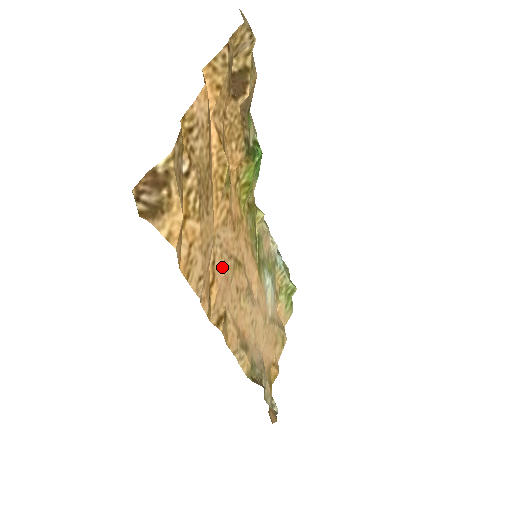
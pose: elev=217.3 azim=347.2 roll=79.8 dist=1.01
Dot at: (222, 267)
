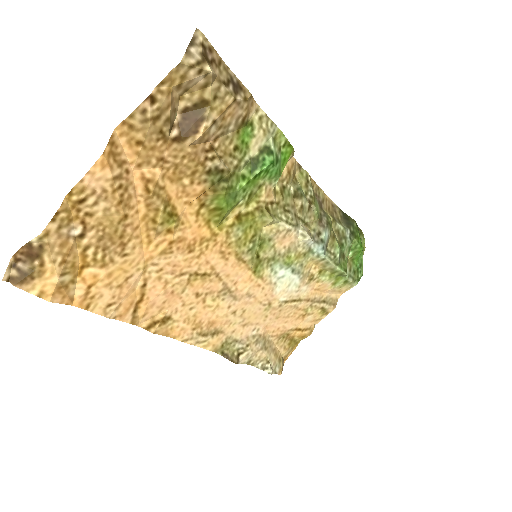
Dot at: (161, 286)
